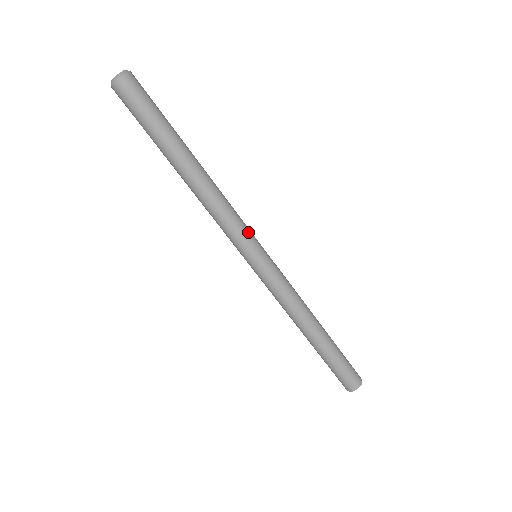
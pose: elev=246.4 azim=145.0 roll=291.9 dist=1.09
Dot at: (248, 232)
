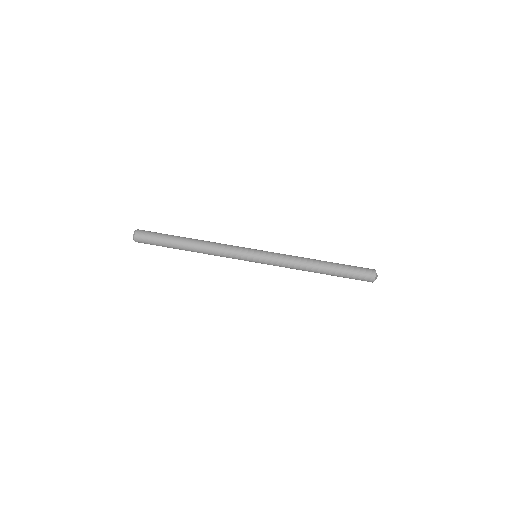
Dot at: (241, 247)
